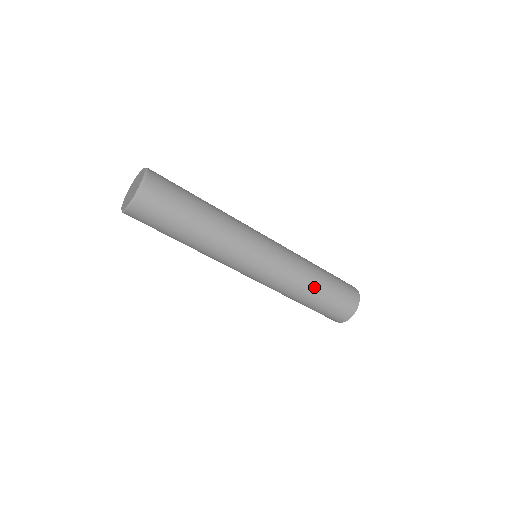
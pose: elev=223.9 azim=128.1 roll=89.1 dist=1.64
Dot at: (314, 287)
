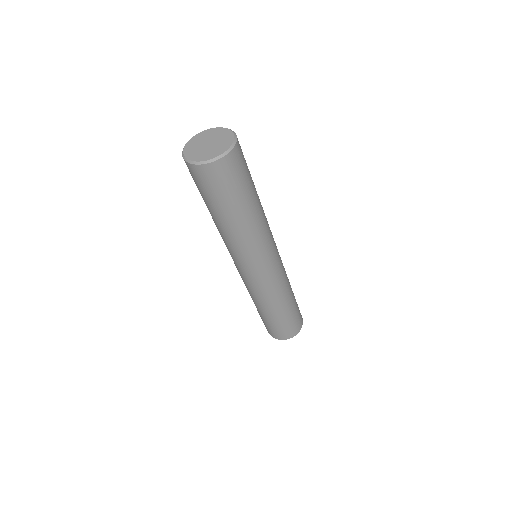
Dot at: (291, 290)
